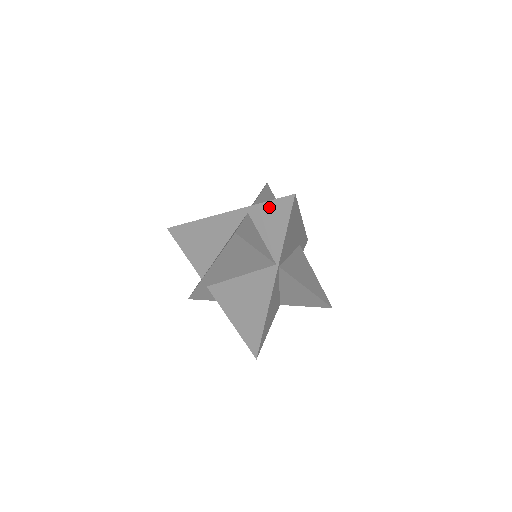
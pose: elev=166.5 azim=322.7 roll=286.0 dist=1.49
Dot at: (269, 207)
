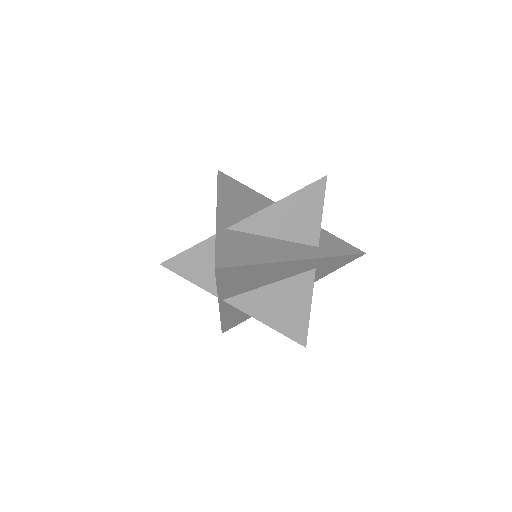
Dot at: occluded
